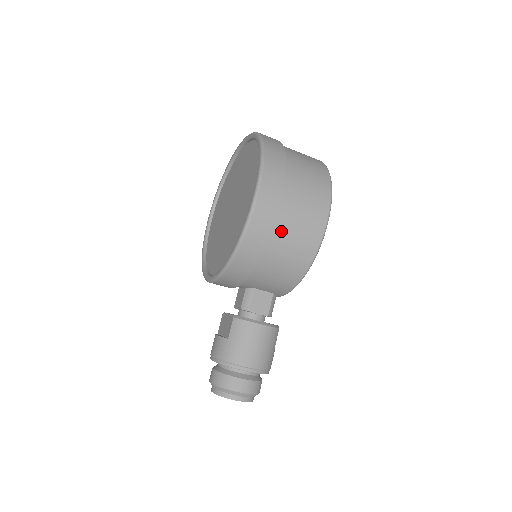
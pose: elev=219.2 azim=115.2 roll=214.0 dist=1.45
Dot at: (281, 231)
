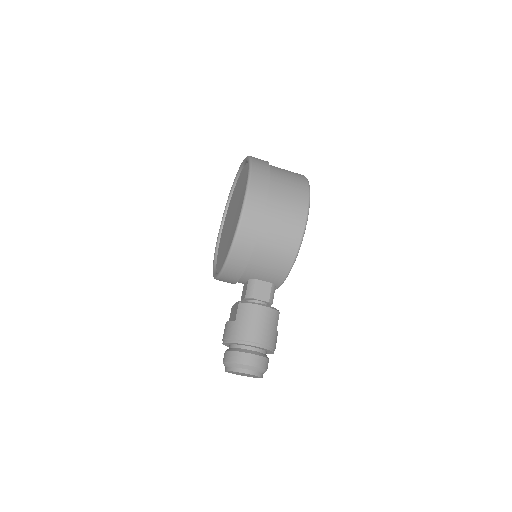
Dot at: (270, 221)
